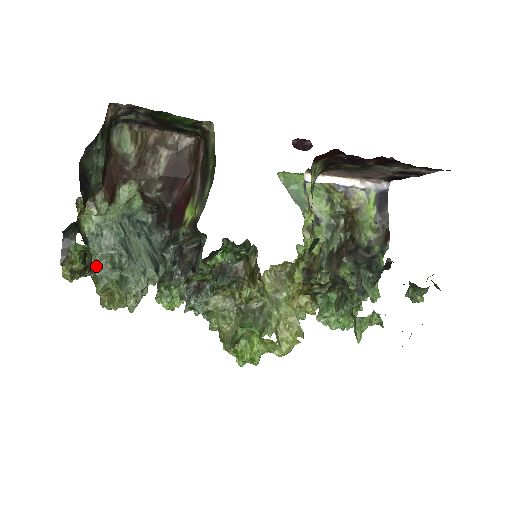
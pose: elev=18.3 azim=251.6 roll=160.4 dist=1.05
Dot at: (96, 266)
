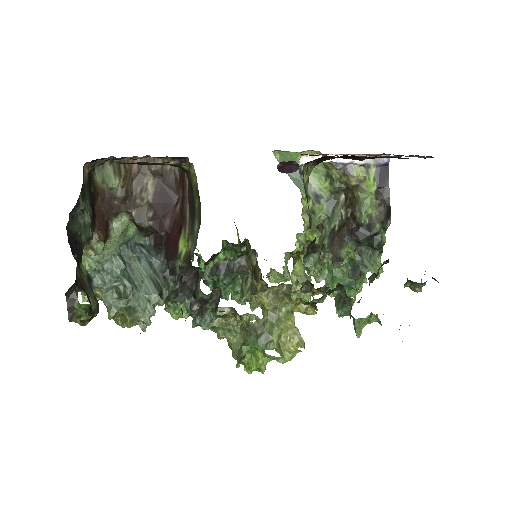
Dot at: (104, 297)
